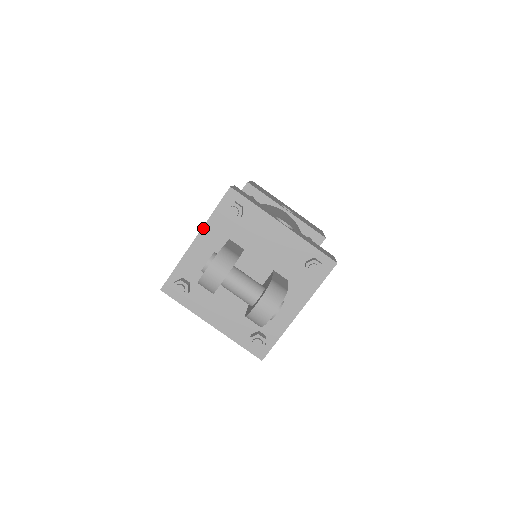
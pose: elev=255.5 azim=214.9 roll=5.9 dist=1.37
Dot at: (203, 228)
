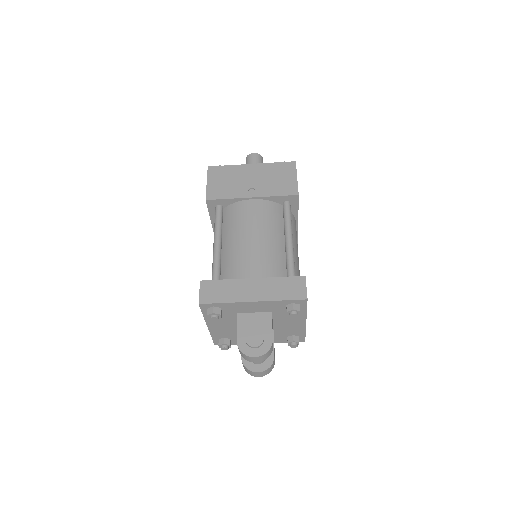
Dot at: (266, 301)
